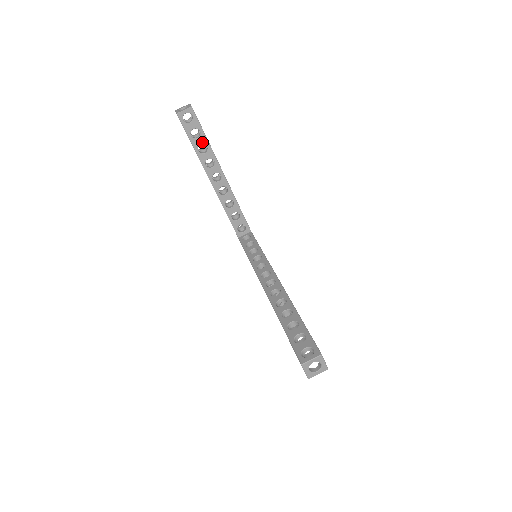
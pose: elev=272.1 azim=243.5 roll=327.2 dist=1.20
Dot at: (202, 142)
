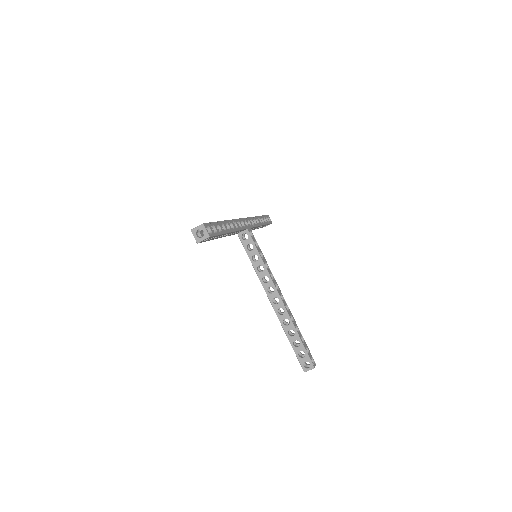
Dot at: occluded
